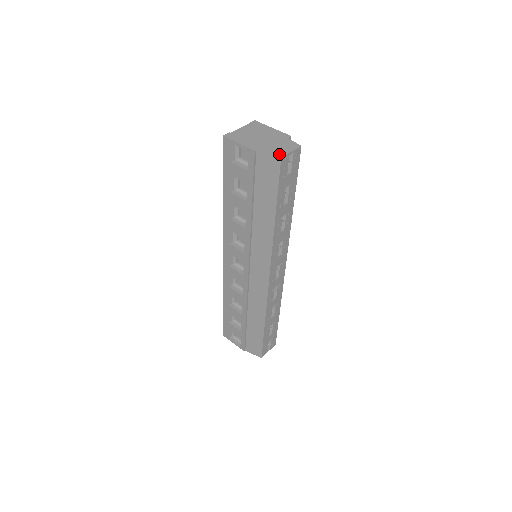
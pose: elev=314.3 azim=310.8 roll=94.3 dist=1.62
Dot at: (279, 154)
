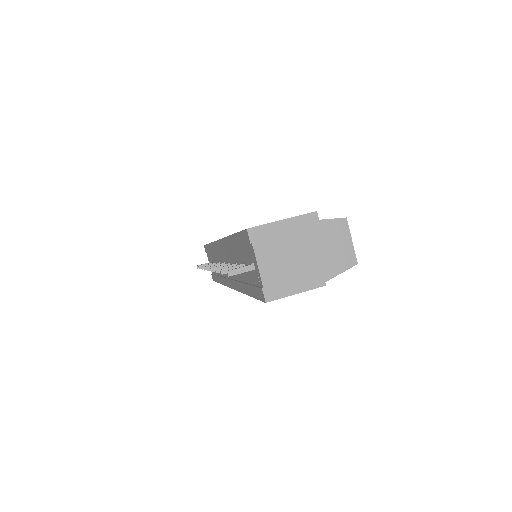
Dot at: (350, 261)
